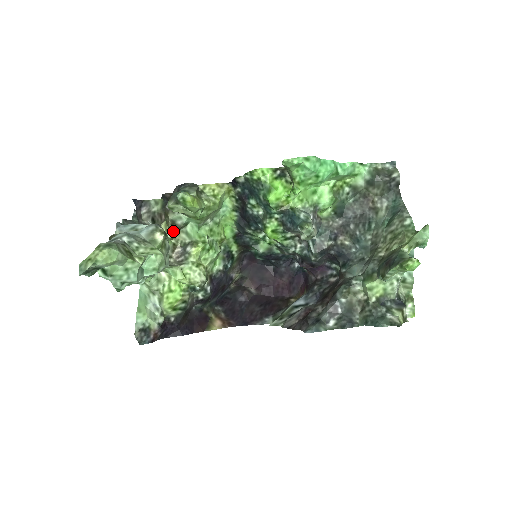
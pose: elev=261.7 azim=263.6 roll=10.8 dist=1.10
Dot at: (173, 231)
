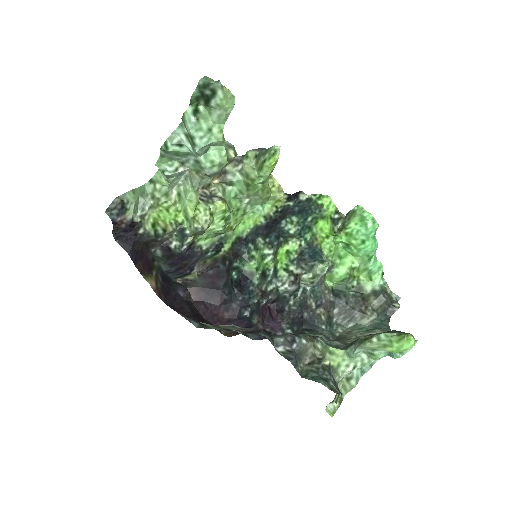
Dot at: (216, 178)
